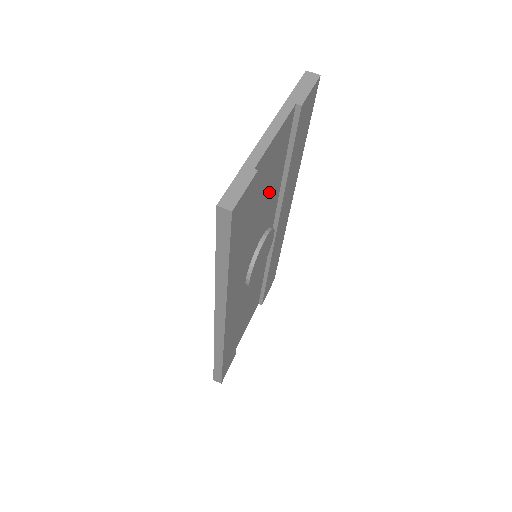
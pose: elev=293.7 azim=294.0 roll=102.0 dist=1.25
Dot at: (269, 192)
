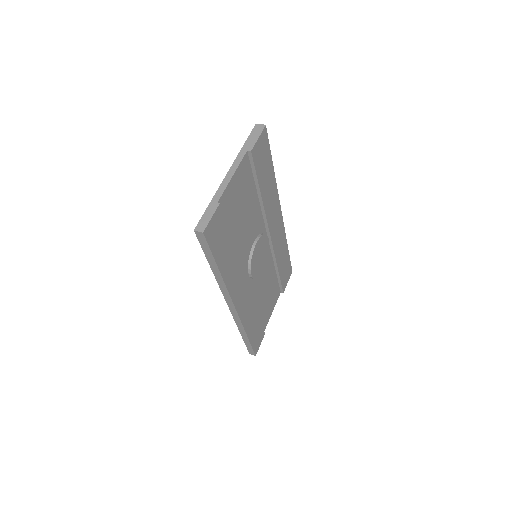
Dot at: (246, 211)
